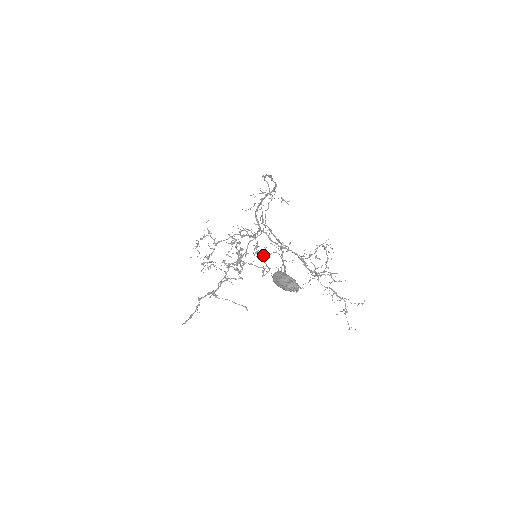
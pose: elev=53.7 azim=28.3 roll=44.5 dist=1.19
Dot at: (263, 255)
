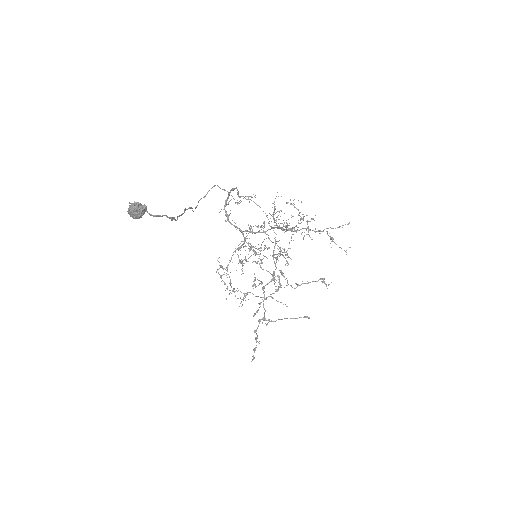
Dot at: occluded
